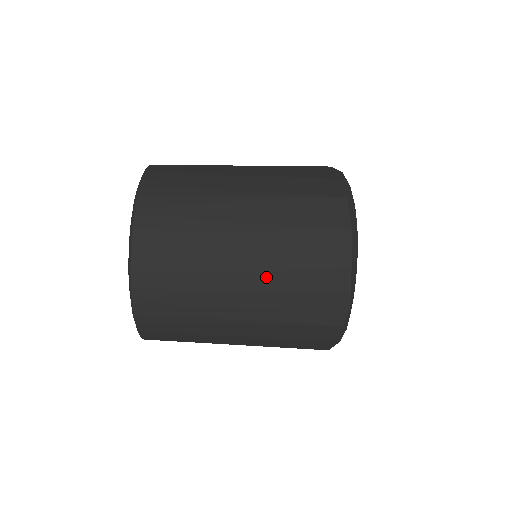
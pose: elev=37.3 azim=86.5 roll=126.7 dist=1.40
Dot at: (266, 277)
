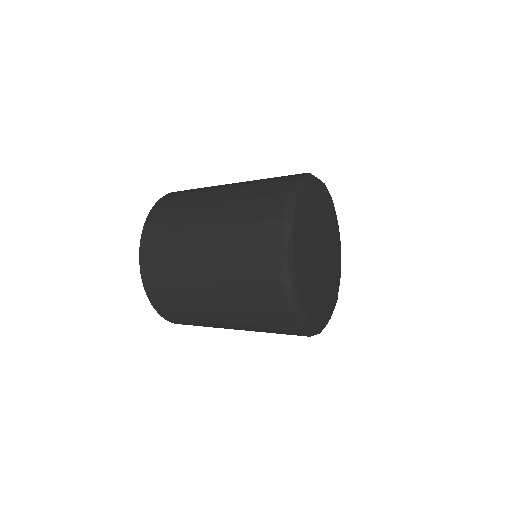
Dot at: occluded
